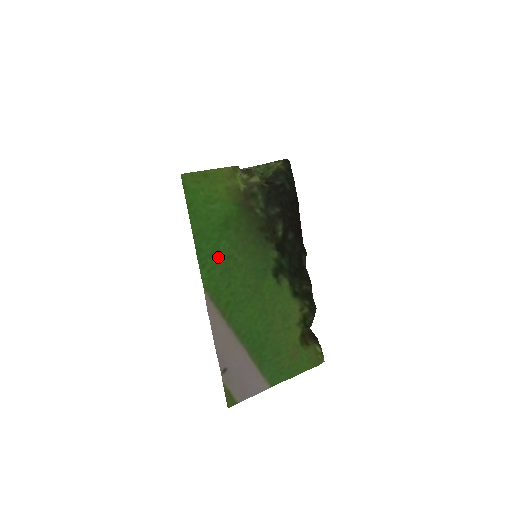
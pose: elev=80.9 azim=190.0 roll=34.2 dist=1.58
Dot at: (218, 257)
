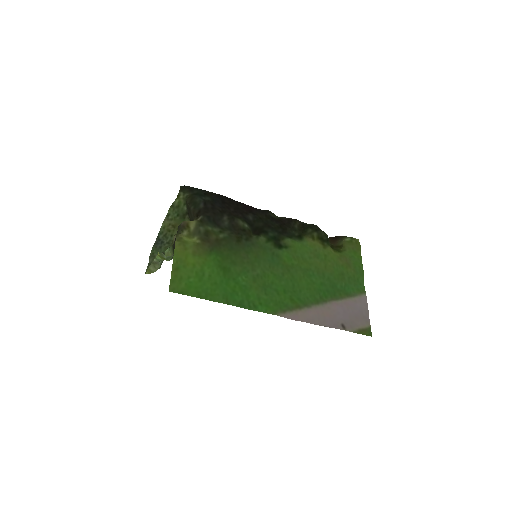
Dot at: (251, 290)
